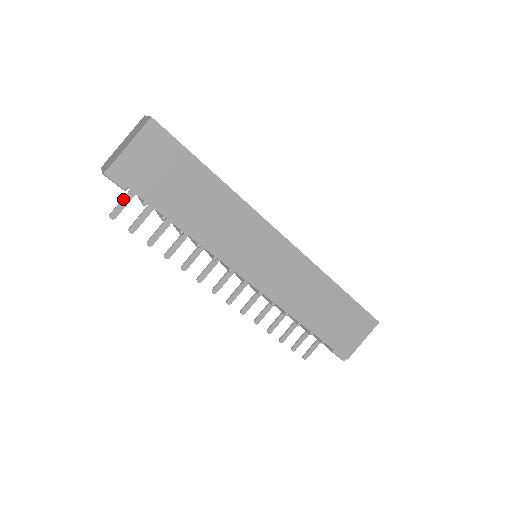
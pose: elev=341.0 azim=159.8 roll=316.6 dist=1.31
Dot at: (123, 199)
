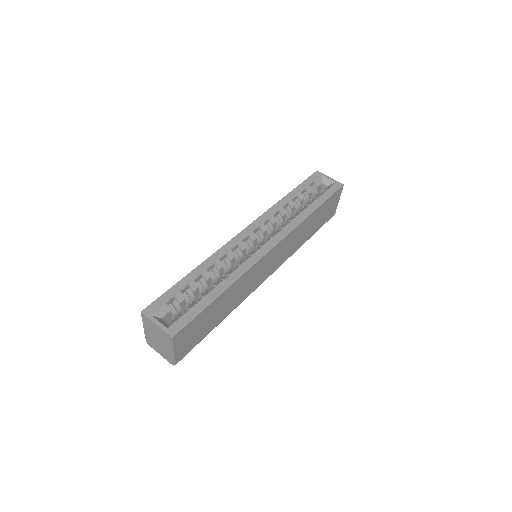
Dot at: occluded
